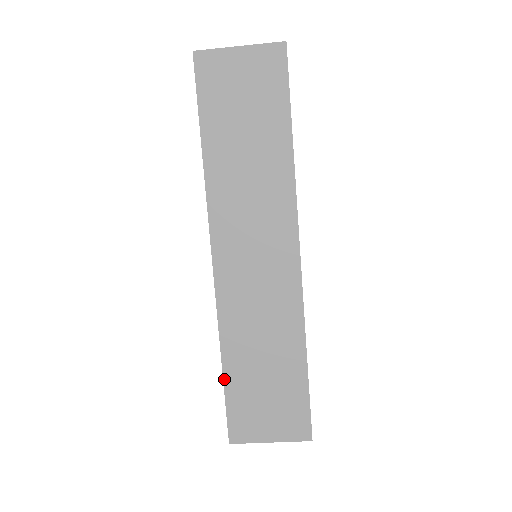
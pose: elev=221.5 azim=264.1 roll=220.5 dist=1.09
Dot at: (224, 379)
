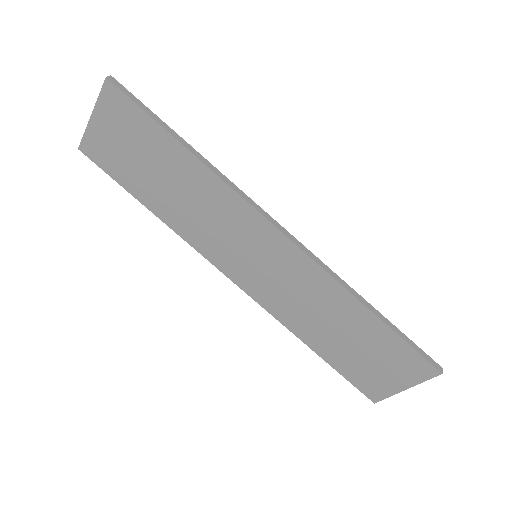
Dot at: (324, 359)
